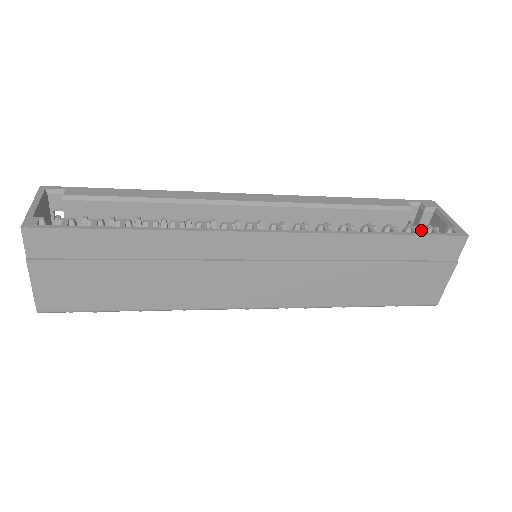
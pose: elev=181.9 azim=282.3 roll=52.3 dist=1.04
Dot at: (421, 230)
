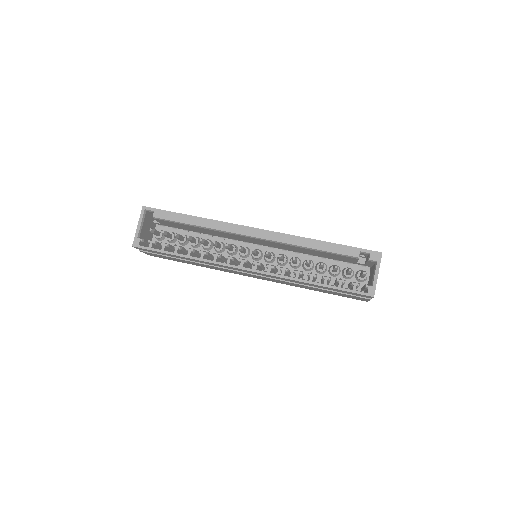
Dot at: (370, 263)
